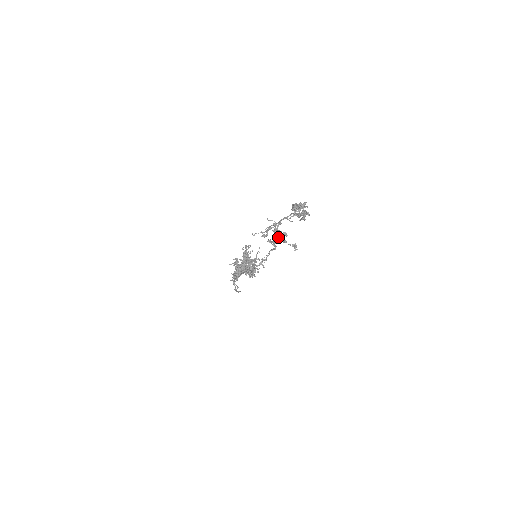
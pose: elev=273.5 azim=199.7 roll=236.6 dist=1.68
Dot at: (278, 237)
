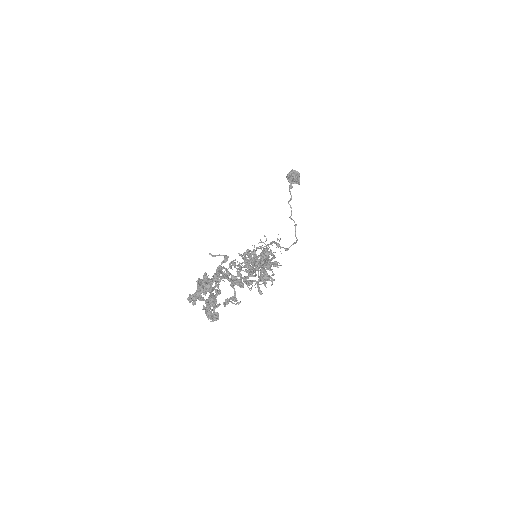
Dot at: (238, 276)
